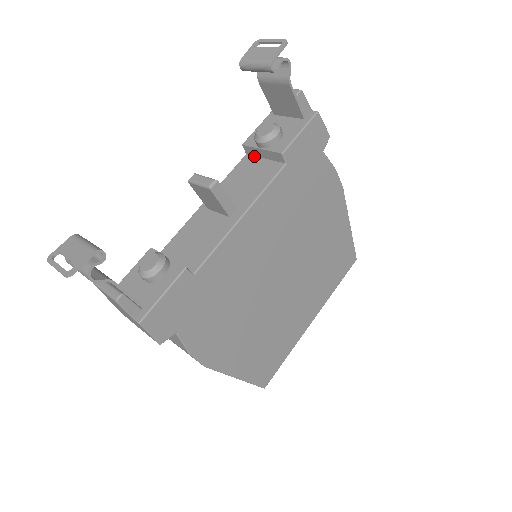
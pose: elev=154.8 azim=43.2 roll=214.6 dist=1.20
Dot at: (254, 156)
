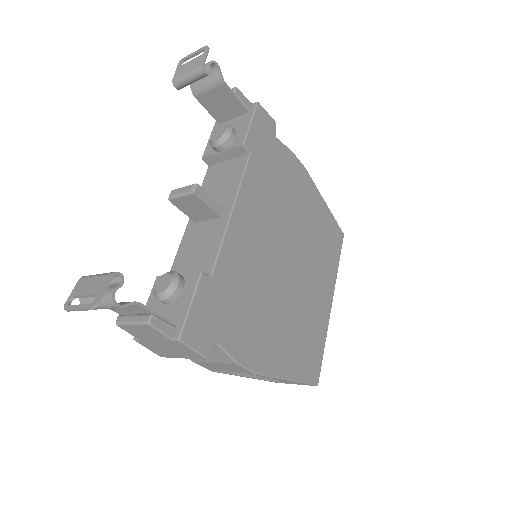
Dot at: (217, 164)
